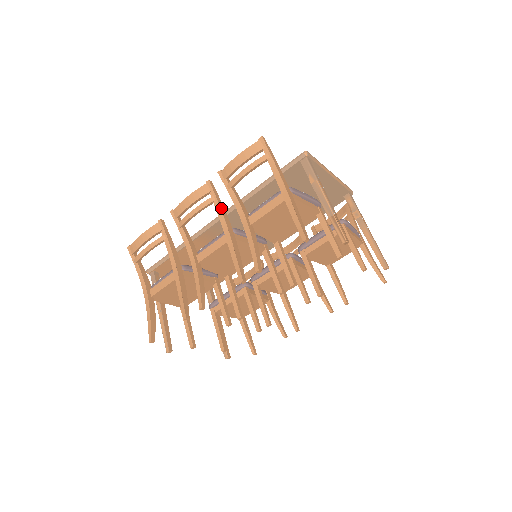
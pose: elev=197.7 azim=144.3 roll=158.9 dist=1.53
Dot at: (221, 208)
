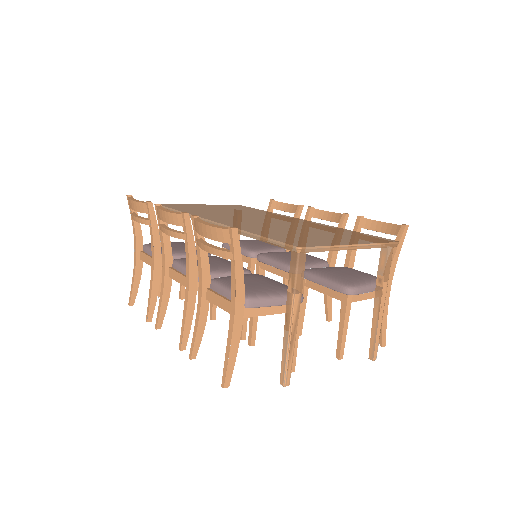
Dot at: (190, 253)
